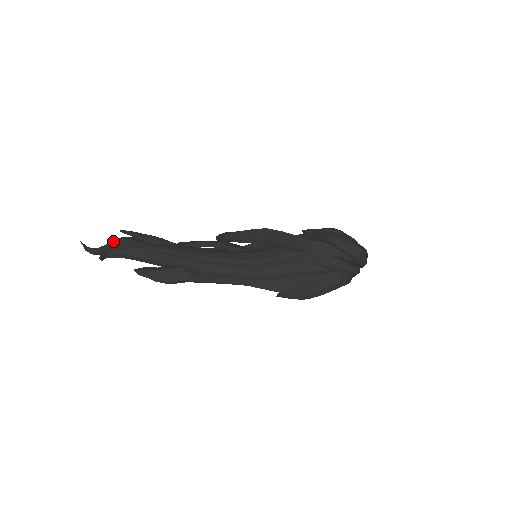
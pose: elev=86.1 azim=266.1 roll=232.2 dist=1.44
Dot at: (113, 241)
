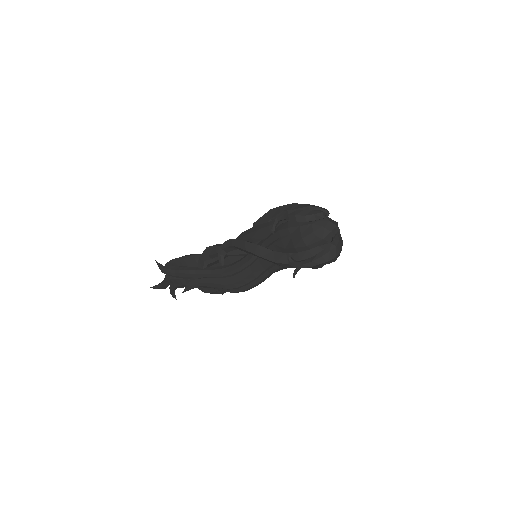
Dot at: (165, 282)
